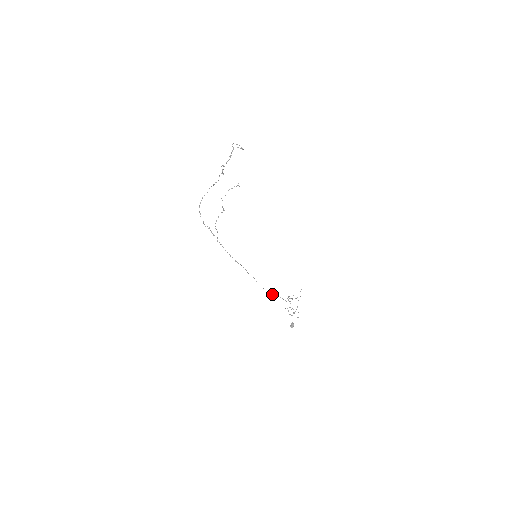
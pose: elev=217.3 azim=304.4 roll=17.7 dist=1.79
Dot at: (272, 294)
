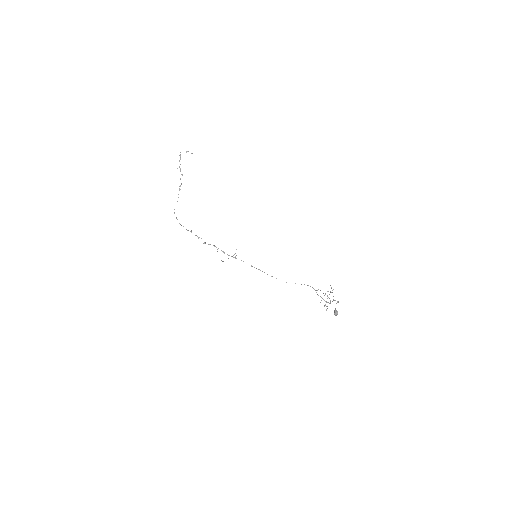
Dot at: occluded
